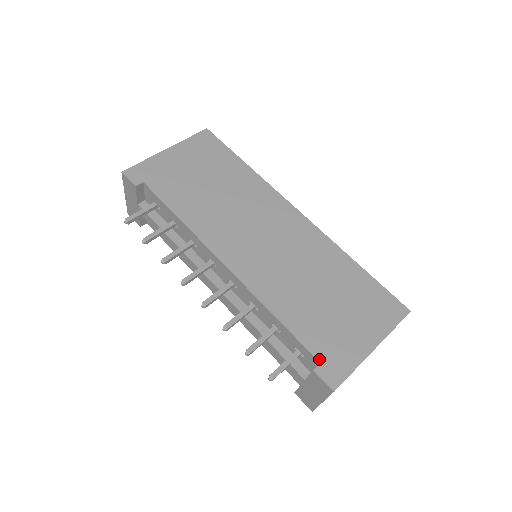
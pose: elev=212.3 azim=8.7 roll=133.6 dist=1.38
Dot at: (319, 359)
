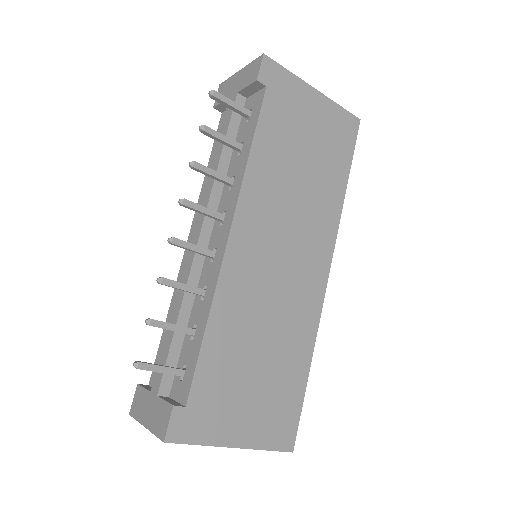
Dot at: (189, 403)
